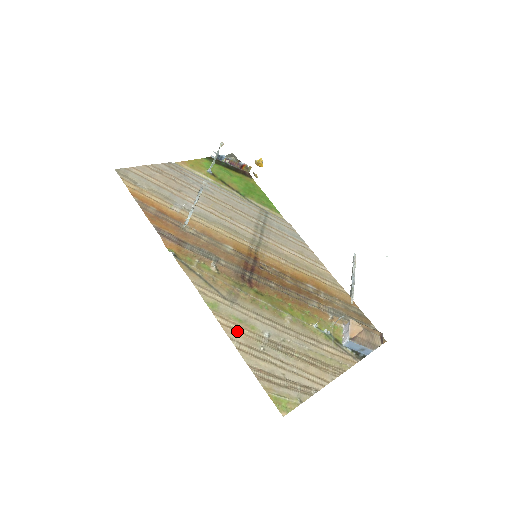
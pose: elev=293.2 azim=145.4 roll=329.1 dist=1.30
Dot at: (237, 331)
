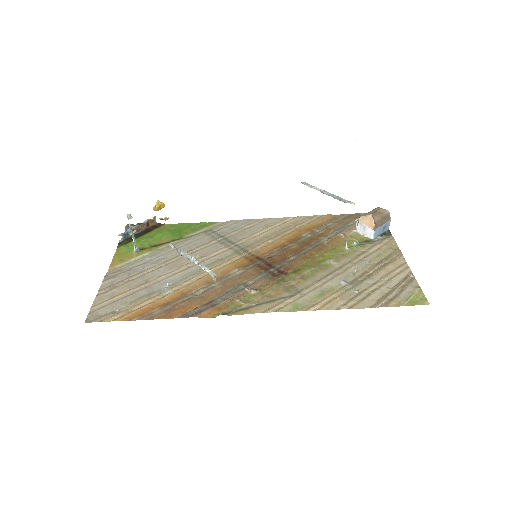
Dot at: (331, 301)
